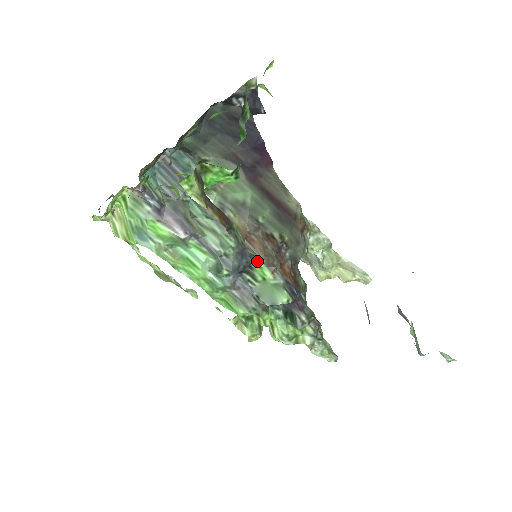
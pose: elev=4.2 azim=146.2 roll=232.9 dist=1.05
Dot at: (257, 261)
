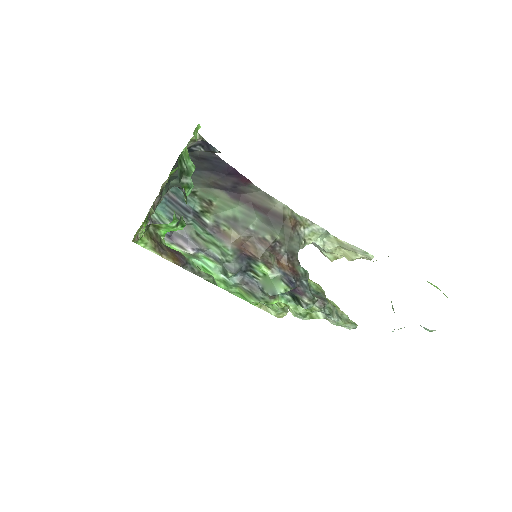
Dot at: (254, 262)
